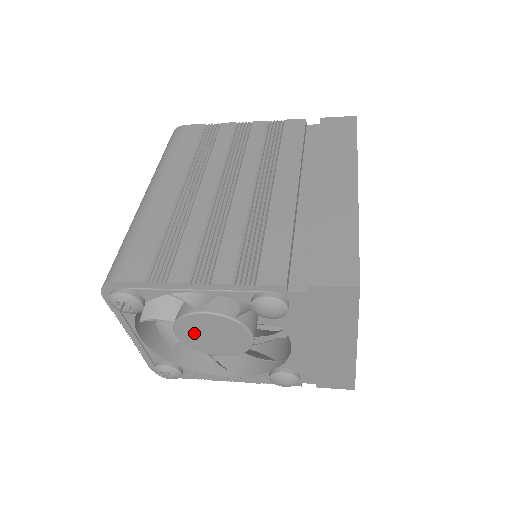
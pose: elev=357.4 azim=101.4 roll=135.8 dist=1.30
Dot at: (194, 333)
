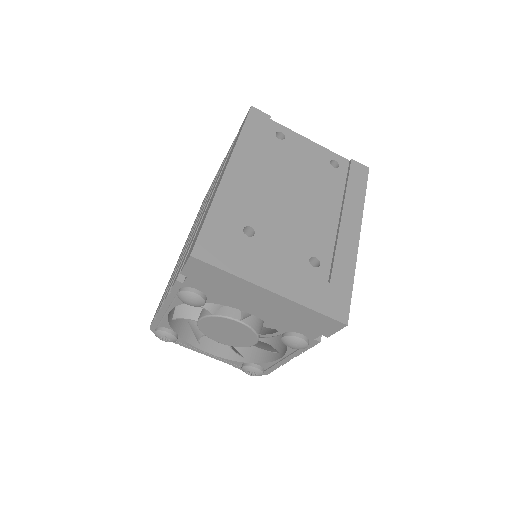
Dot at: (220, 336)
